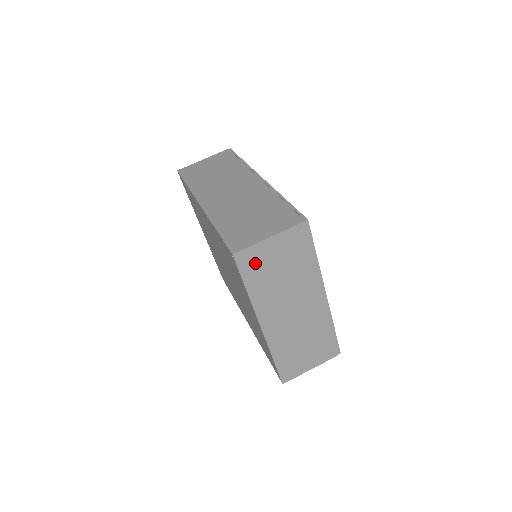
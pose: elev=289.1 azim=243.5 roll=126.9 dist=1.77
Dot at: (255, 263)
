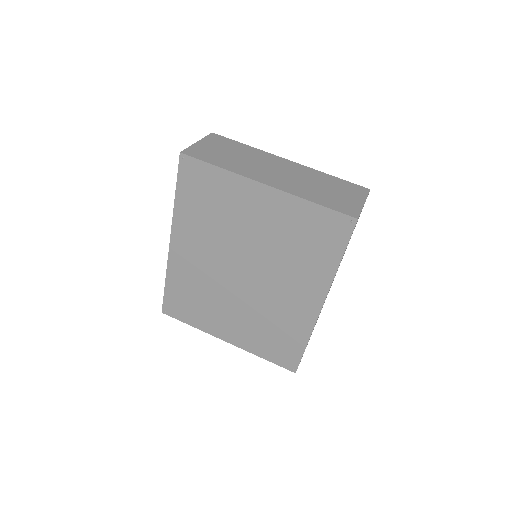
Dot at: (204, 154)
